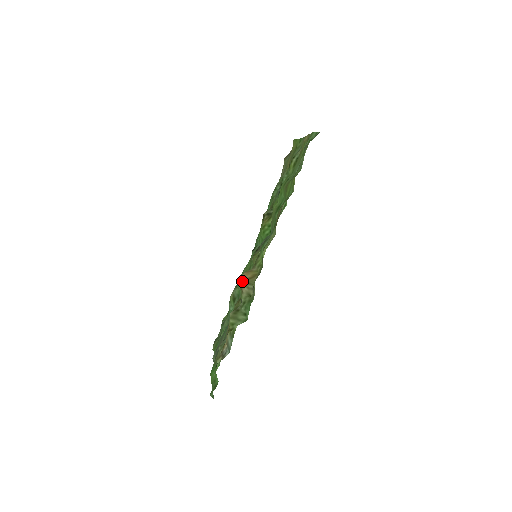
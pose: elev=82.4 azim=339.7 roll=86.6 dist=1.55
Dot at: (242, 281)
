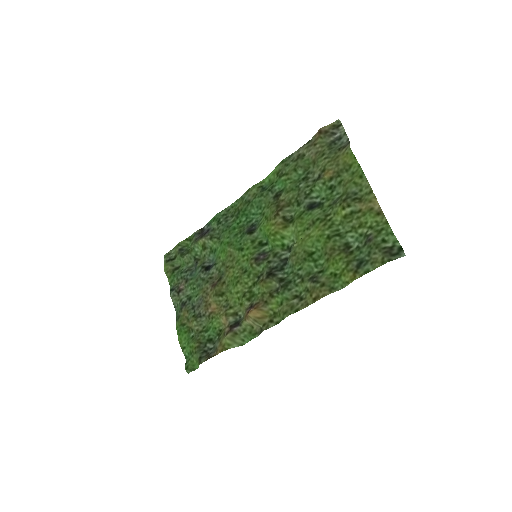
Dot at: (250, 317)
